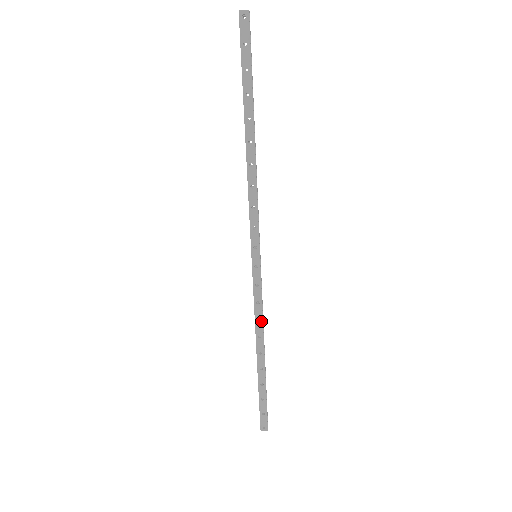
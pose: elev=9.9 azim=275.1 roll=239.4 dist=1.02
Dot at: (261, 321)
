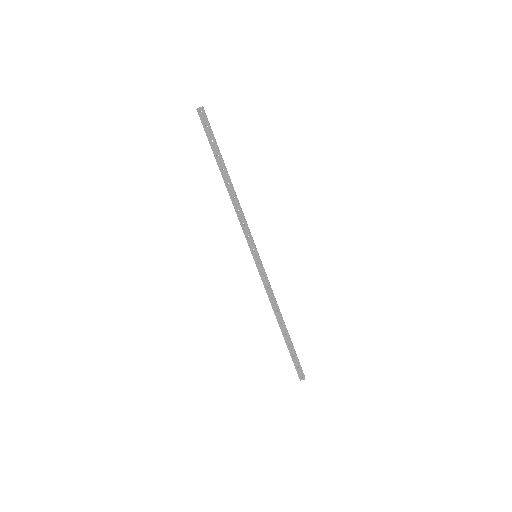
Dot at: (274, 300)
